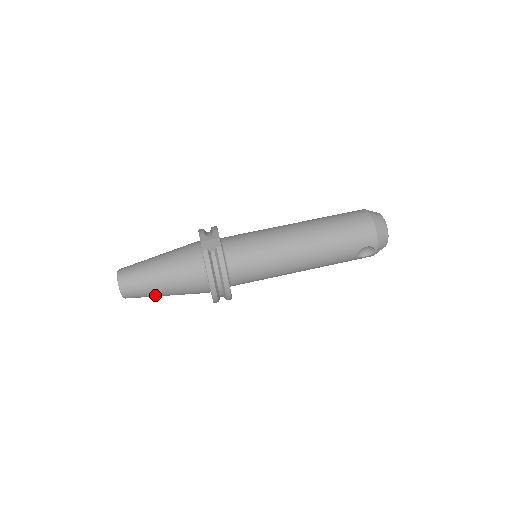
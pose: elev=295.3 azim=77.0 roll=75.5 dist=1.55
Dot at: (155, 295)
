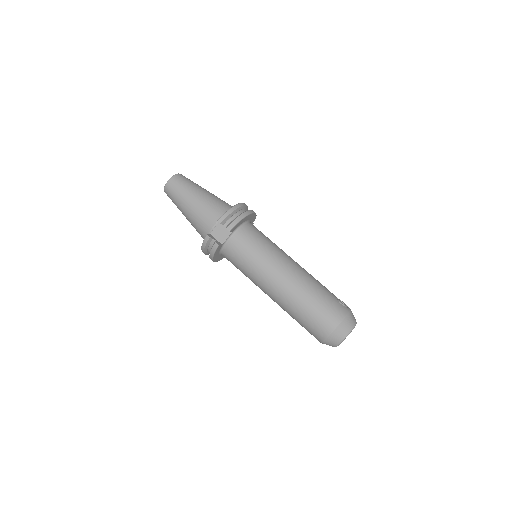
Dot at: occluded
